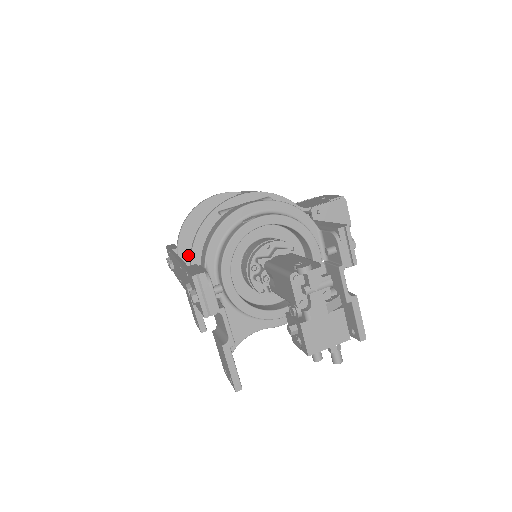
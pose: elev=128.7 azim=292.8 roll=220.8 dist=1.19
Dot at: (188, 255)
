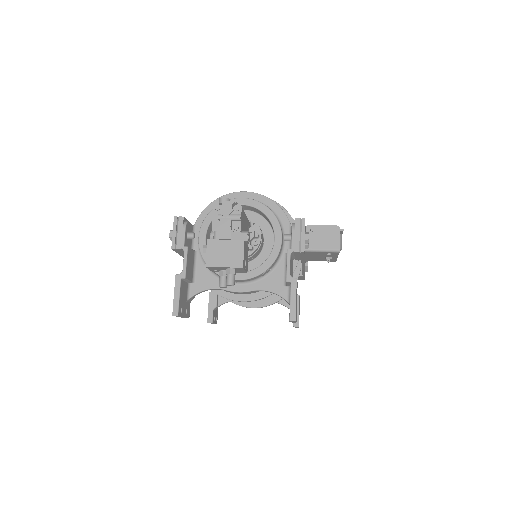
Dot at: occluded
